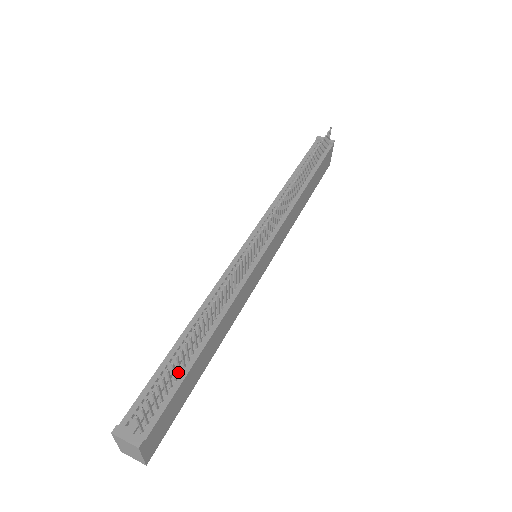
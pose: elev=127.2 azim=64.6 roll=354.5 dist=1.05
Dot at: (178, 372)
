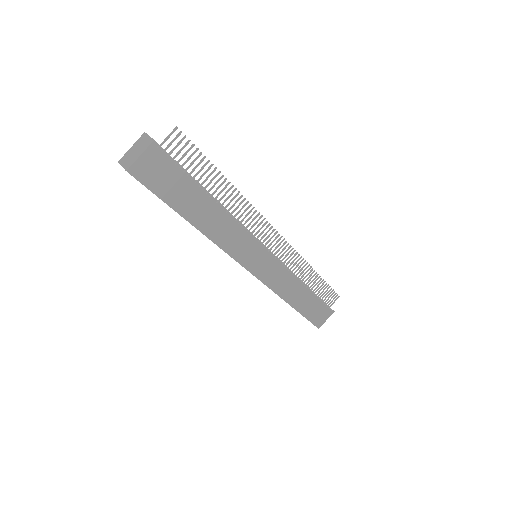
Dot at: (191, 179)
